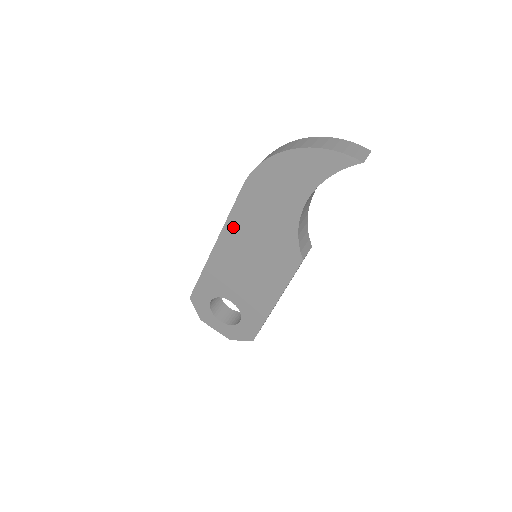
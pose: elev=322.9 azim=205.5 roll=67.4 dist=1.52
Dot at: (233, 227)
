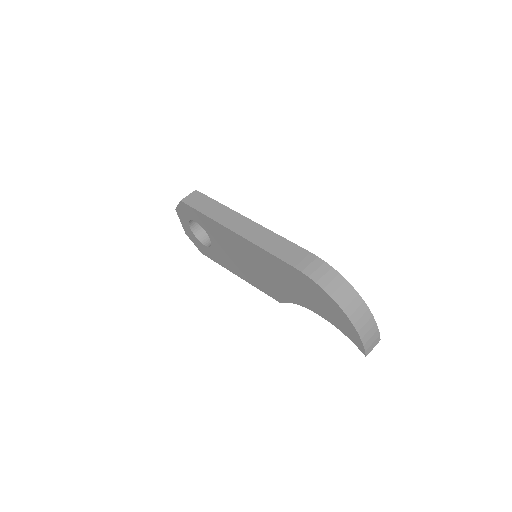
Dot at: (260, 253)
